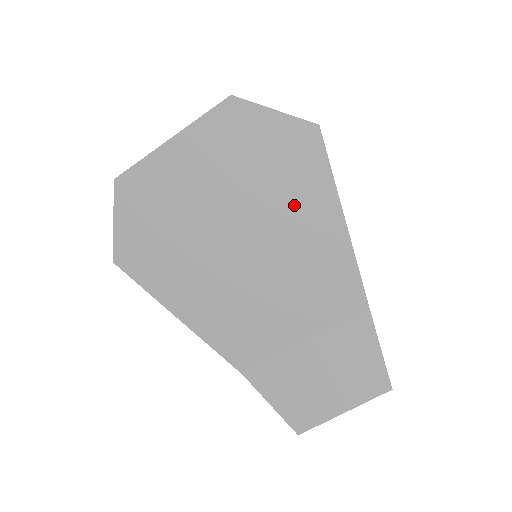
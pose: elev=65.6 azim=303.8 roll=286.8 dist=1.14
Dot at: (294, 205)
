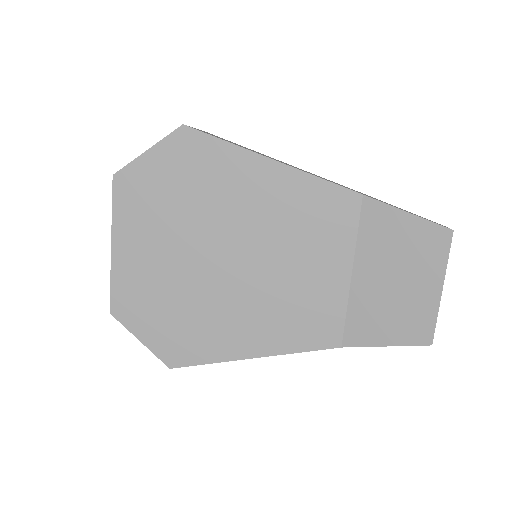
Dot at: (230, 192)
